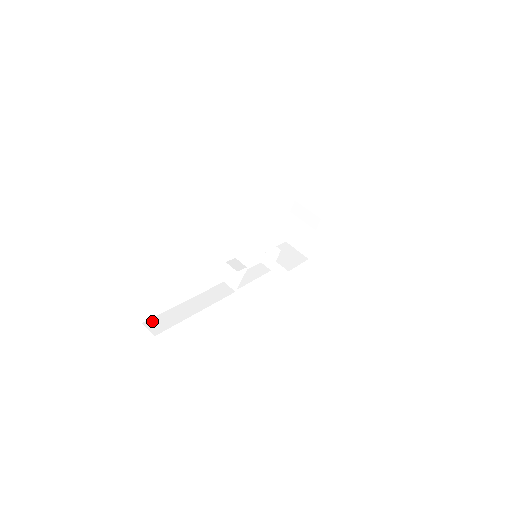
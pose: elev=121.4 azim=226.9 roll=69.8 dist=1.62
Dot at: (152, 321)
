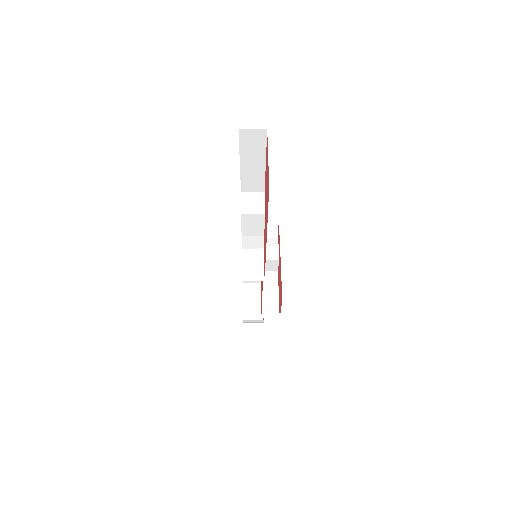
Dot at: occluded
